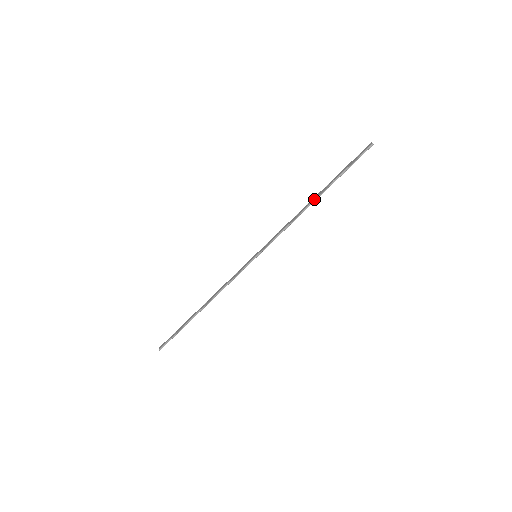
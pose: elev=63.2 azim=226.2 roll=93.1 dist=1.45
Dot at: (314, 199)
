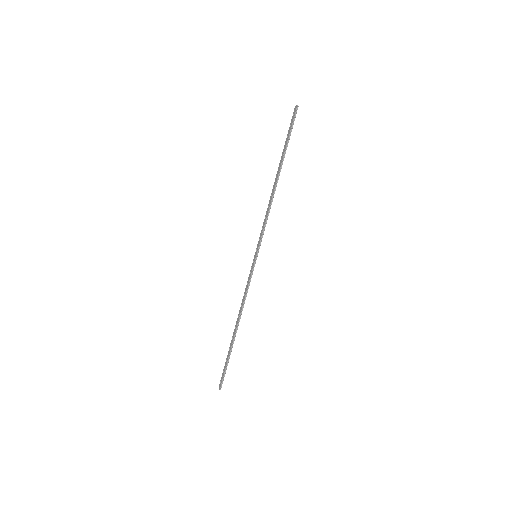
Dot at: (277, 179)
